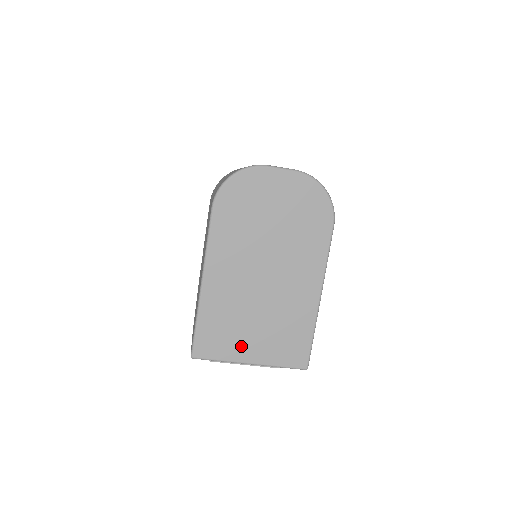
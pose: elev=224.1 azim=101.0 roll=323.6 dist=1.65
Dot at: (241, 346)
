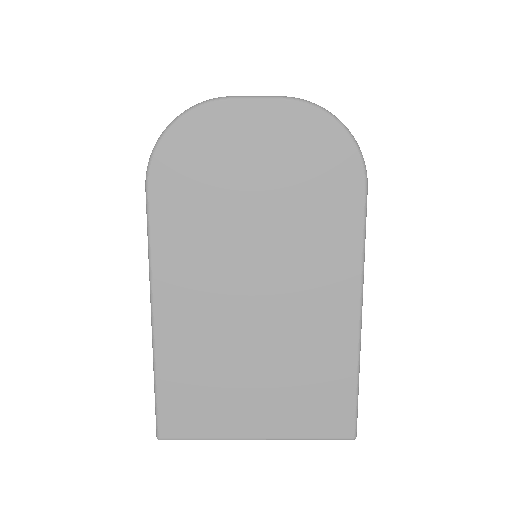
Dot at: (236, 412)
